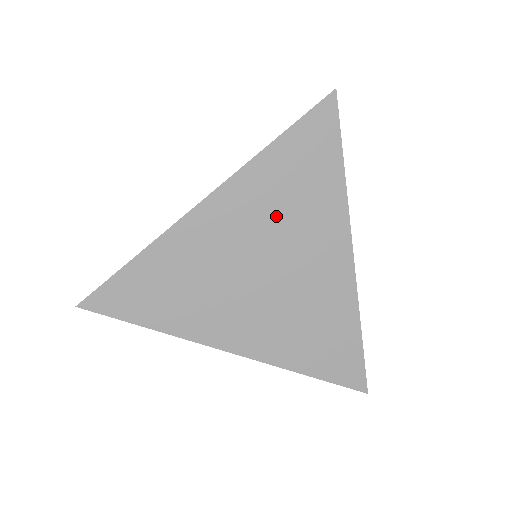
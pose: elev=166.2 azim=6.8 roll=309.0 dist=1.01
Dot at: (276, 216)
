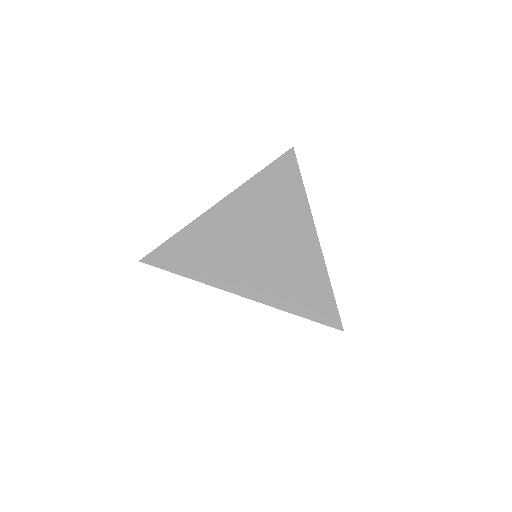
Dot at: (265, 209)
